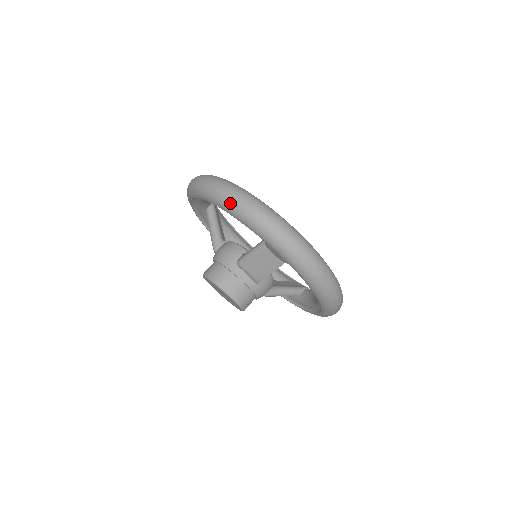
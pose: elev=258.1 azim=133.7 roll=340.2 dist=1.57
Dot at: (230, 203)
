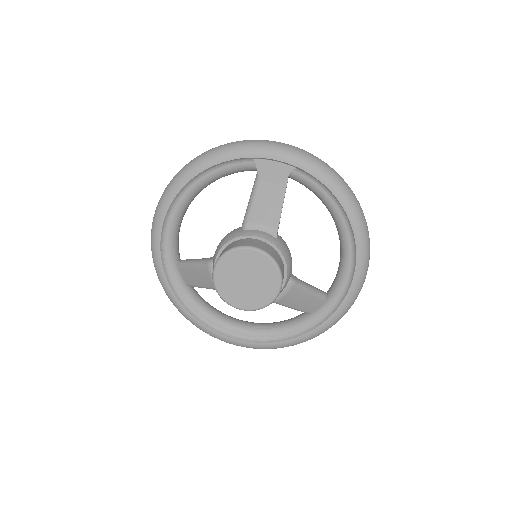
Dot at: (206, 155)
